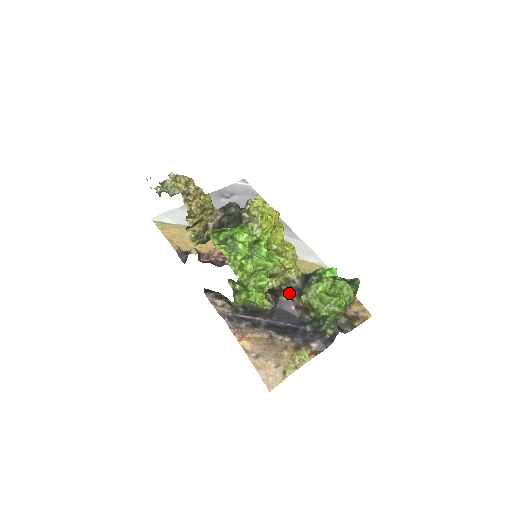
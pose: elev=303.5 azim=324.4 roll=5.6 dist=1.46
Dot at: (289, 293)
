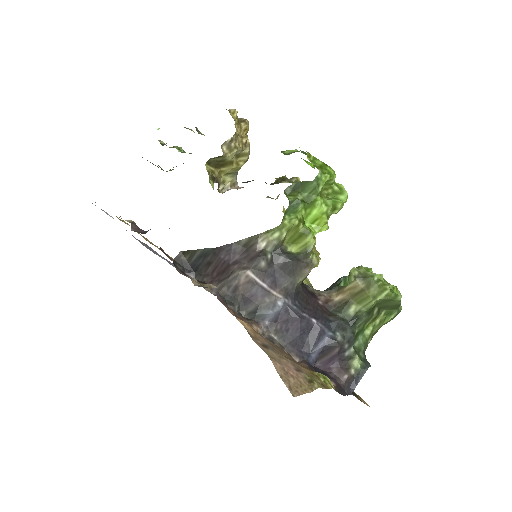
Dot at: (313, 288)
